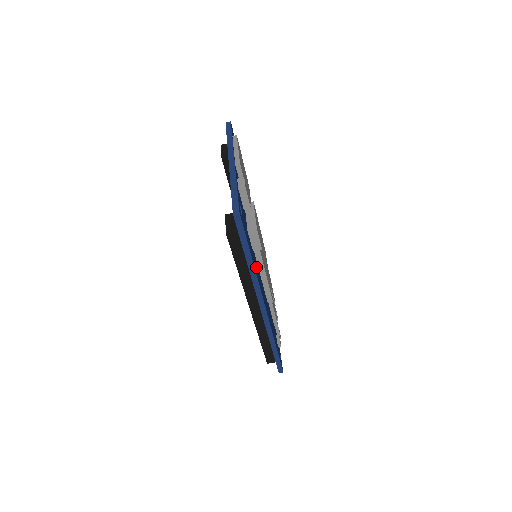
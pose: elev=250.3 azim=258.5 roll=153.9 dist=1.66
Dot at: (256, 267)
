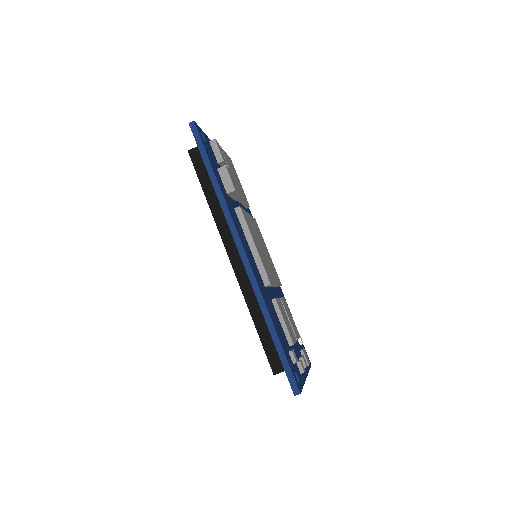
Dot at: (230, 207)
